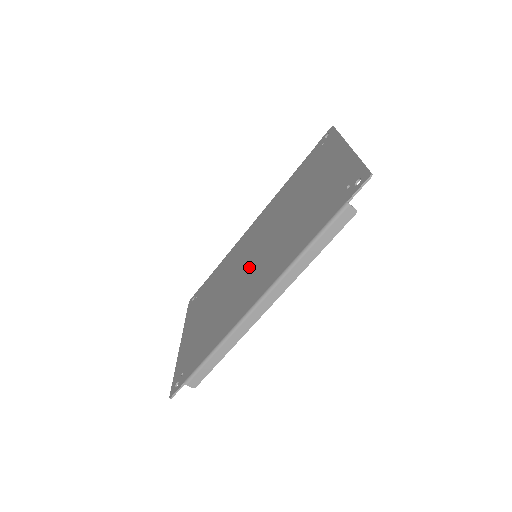
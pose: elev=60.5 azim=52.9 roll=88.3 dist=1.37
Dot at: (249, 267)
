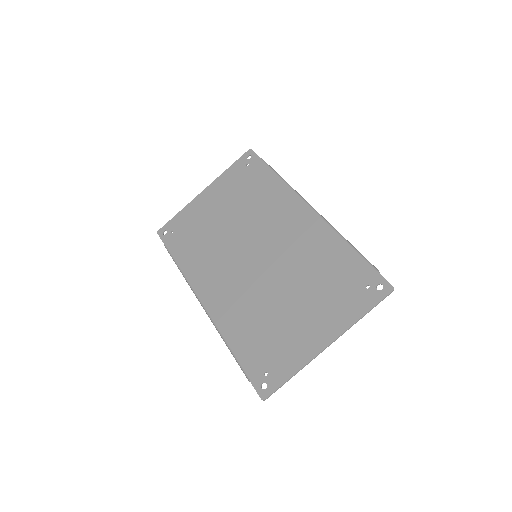
Dot at: (244, 257)
